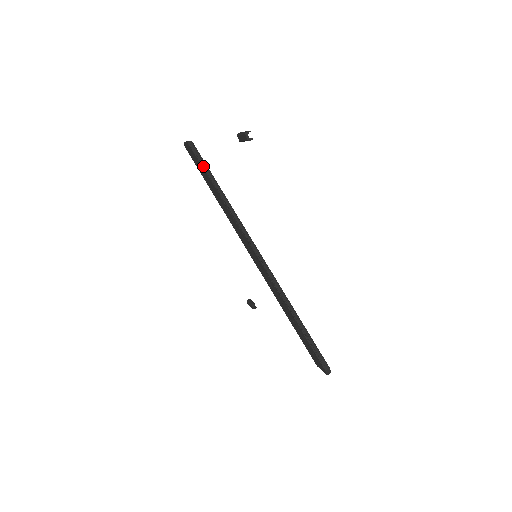
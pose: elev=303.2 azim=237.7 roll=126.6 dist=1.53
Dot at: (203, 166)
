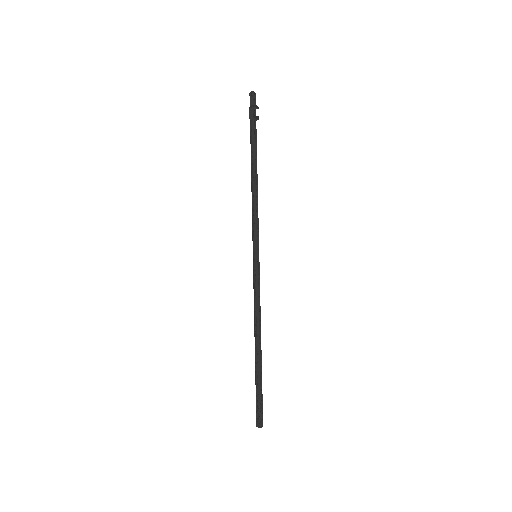
Dot at: (252, 127)
